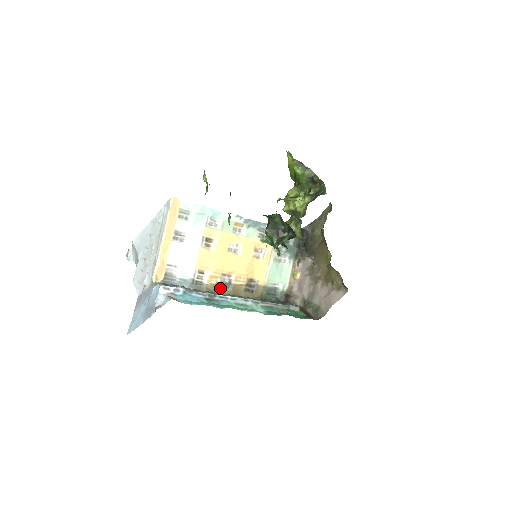
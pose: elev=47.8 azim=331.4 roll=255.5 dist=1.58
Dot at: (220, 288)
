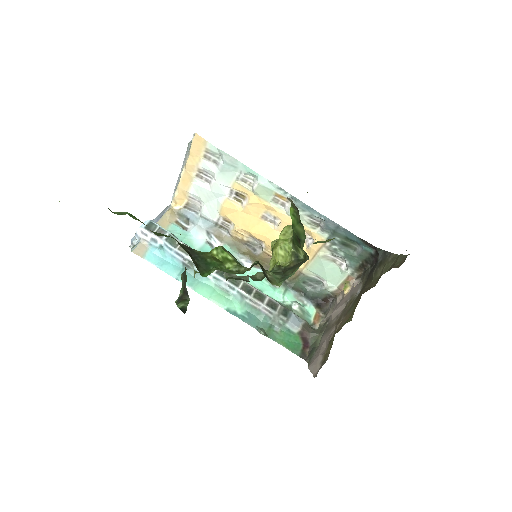
Dot at: (246, 245)
